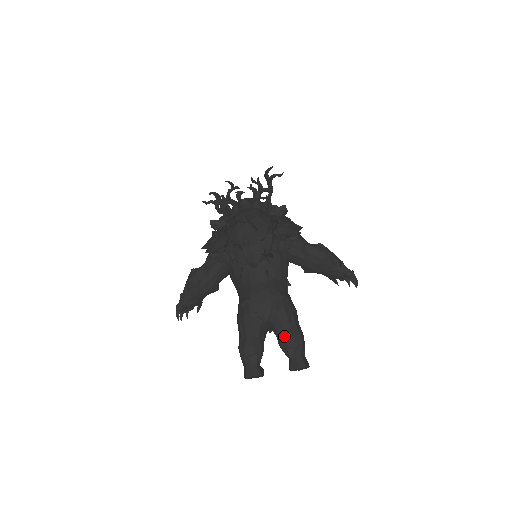
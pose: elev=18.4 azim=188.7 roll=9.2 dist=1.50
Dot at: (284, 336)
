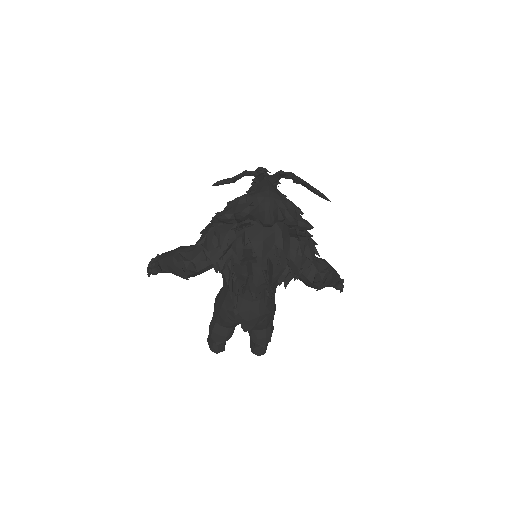
Dot at: (257, 335)
